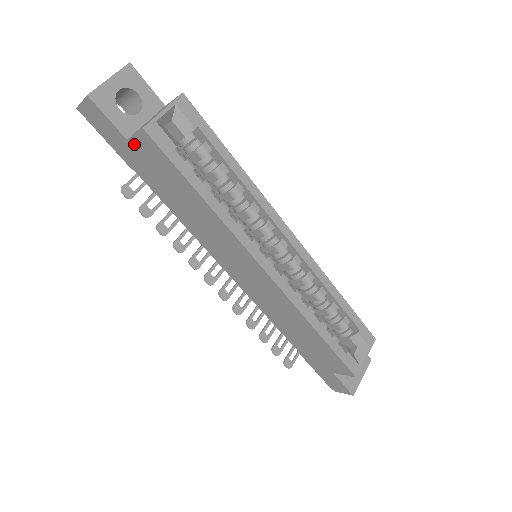
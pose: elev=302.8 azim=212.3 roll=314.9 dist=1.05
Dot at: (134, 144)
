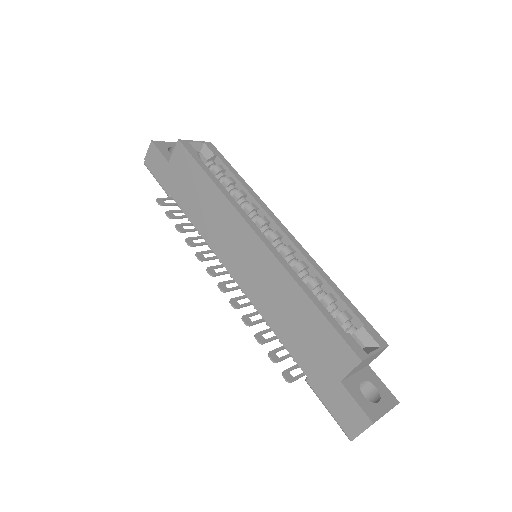
Dot at: (172, 162)
